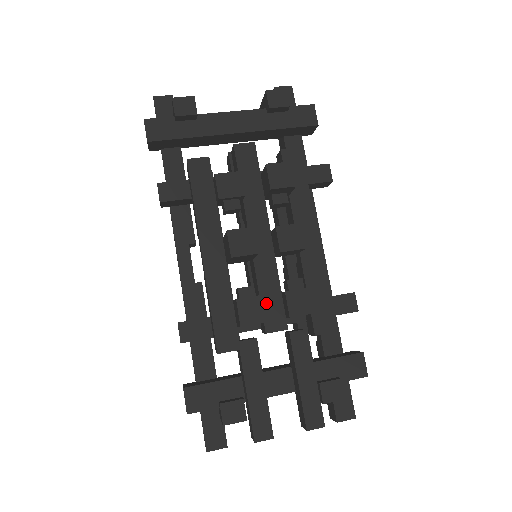
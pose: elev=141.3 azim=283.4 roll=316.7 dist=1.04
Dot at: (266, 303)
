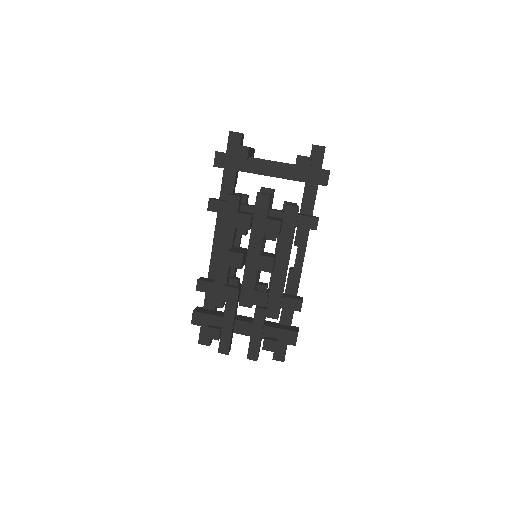
Dot at: (244, 290)
